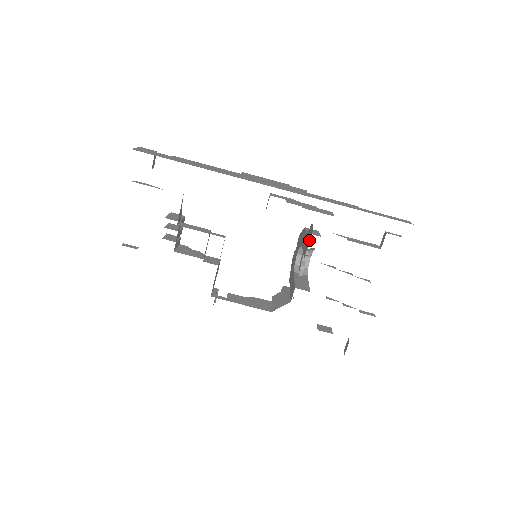
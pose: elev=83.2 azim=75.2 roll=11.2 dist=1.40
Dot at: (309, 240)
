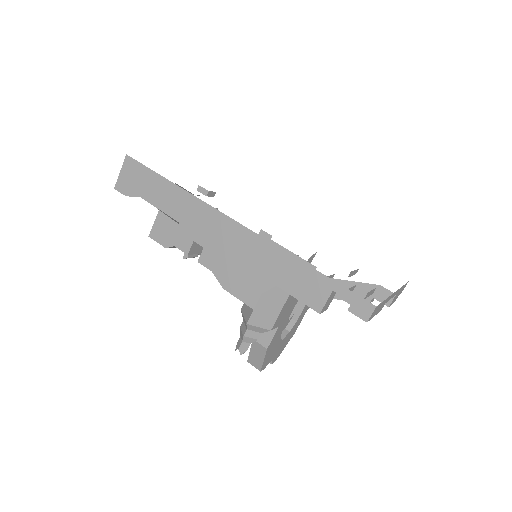
Dot at: occluded
